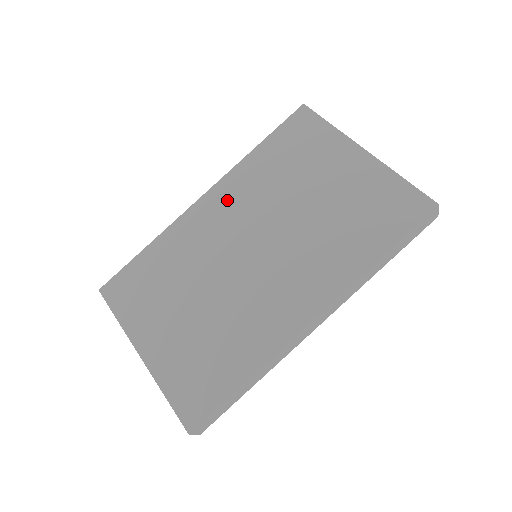
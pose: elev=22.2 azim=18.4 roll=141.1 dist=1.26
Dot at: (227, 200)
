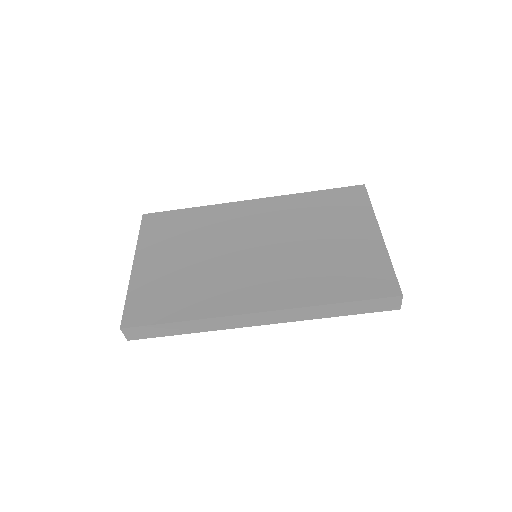
Dot at: (266, 211)
